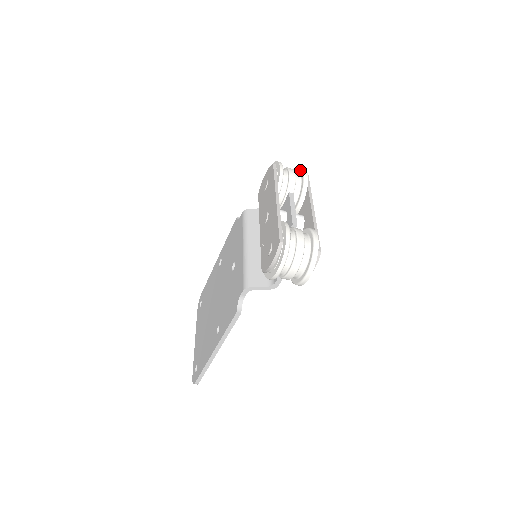
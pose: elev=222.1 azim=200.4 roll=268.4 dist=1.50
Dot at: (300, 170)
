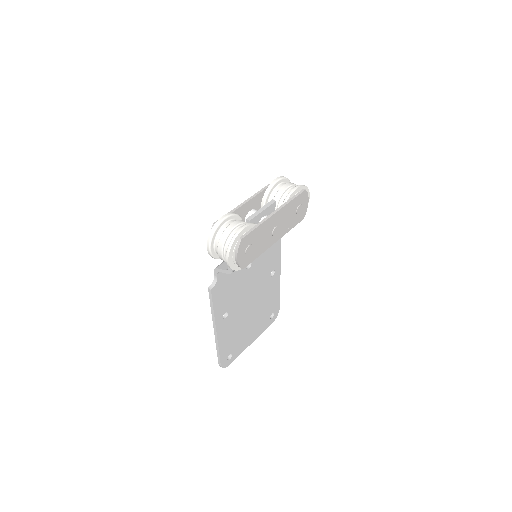
Dot at: occluded
